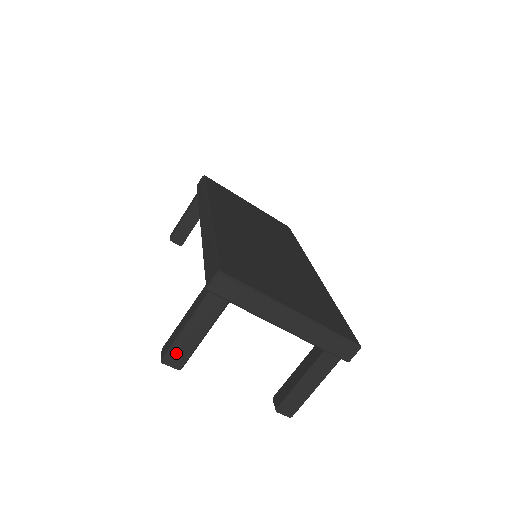
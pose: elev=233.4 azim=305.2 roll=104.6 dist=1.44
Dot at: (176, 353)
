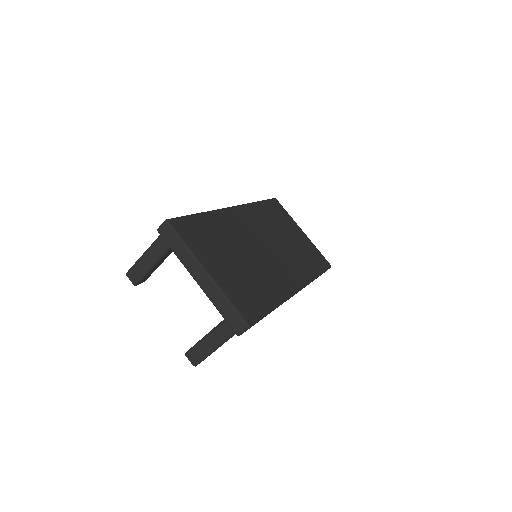
Dot at: (134, 271)
